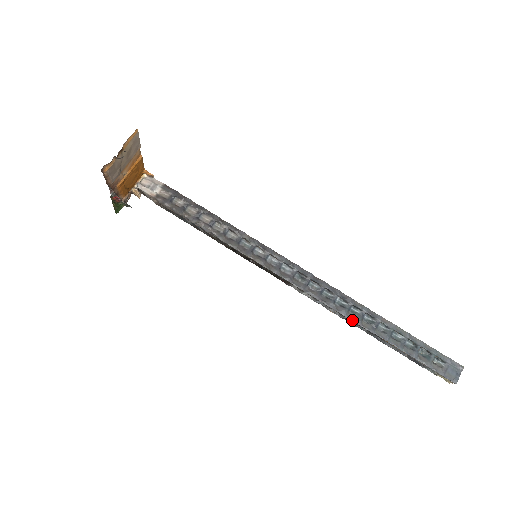
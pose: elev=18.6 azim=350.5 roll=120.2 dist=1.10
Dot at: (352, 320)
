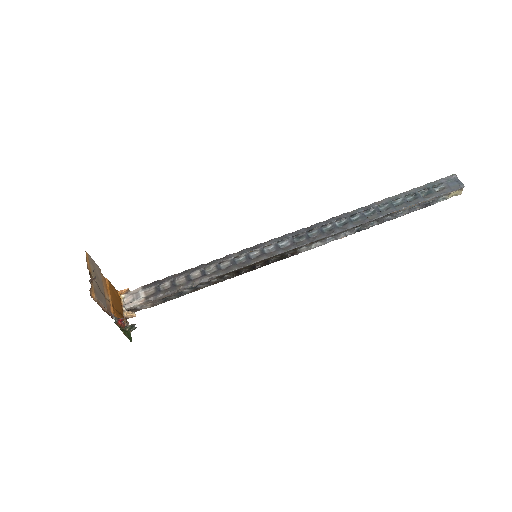
Dot at: (361, 224)
